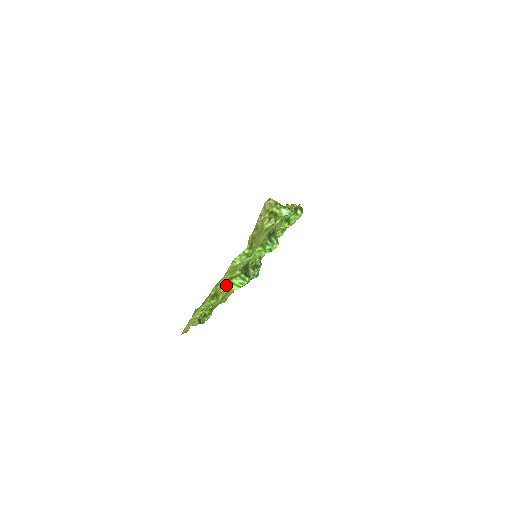
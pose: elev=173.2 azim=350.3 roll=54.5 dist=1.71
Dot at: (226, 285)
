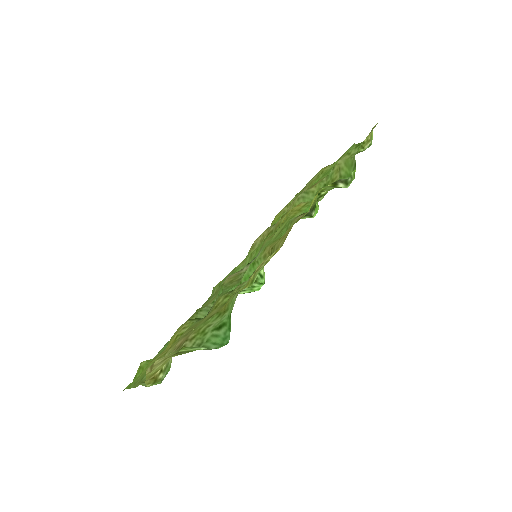
Dot at: occluded
